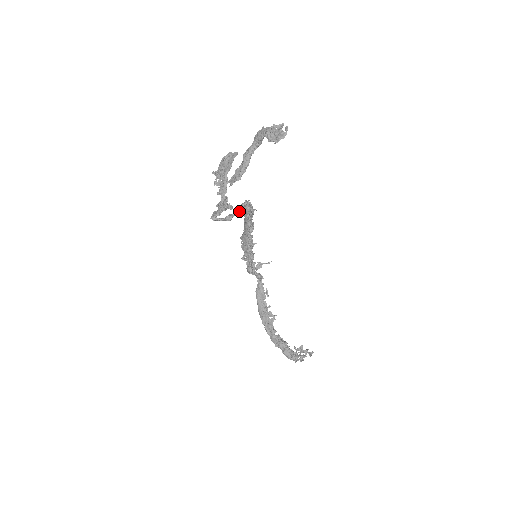
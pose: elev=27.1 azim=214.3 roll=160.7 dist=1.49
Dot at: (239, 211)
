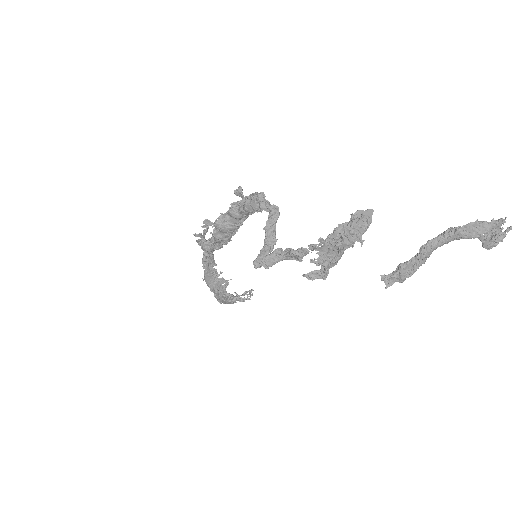
Dot at: (273, 229)
